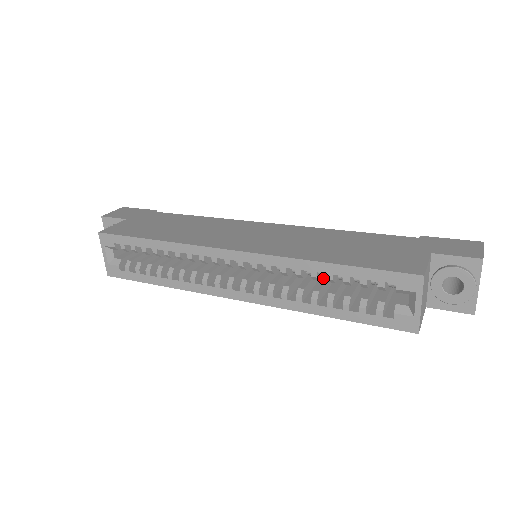
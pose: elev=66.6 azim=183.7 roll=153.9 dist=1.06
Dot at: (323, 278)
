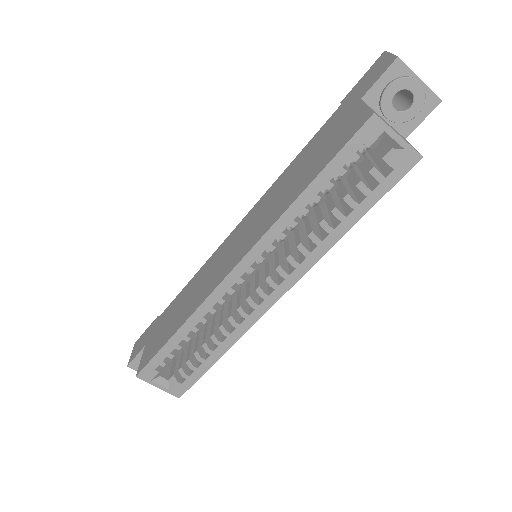
Dot at: (316, 210)
